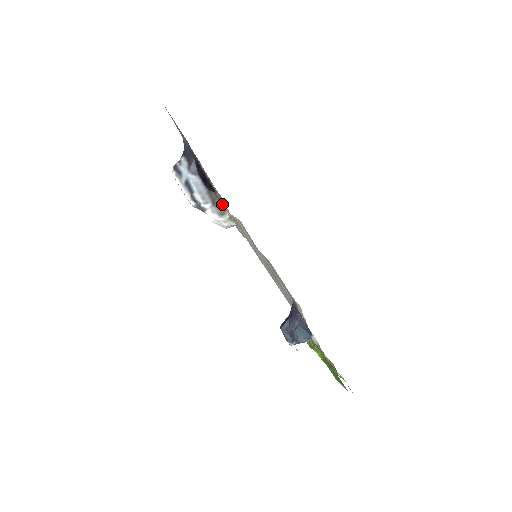
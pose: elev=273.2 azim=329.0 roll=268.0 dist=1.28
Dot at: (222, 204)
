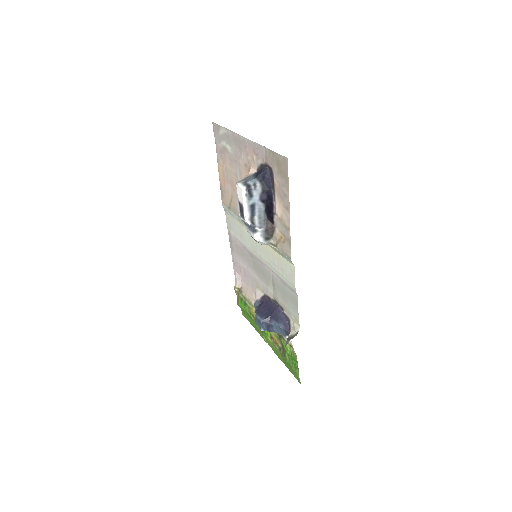
Dot at: (272, 233)
